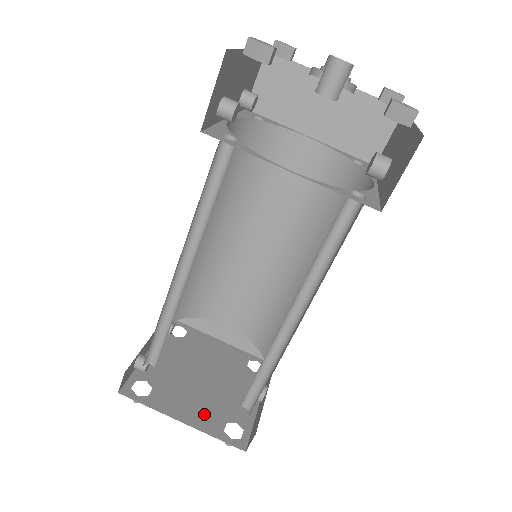
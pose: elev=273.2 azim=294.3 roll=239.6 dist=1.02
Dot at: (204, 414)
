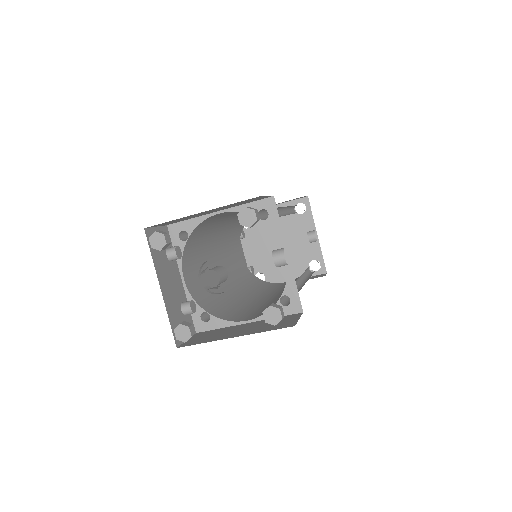
Dot at: (295, 268)
